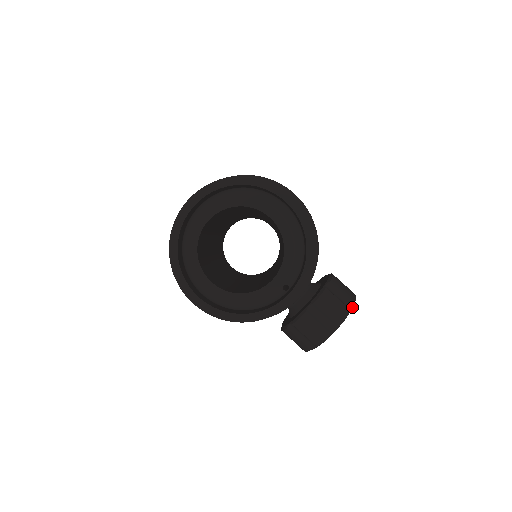
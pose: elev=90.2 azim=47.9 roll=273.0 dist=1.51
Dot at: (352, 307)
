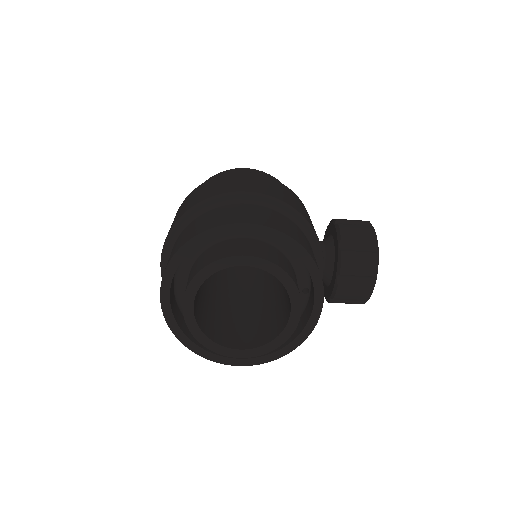
Dot at: (377, 247)
